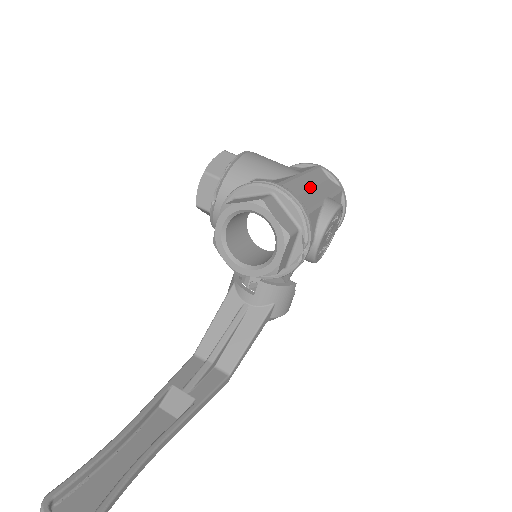
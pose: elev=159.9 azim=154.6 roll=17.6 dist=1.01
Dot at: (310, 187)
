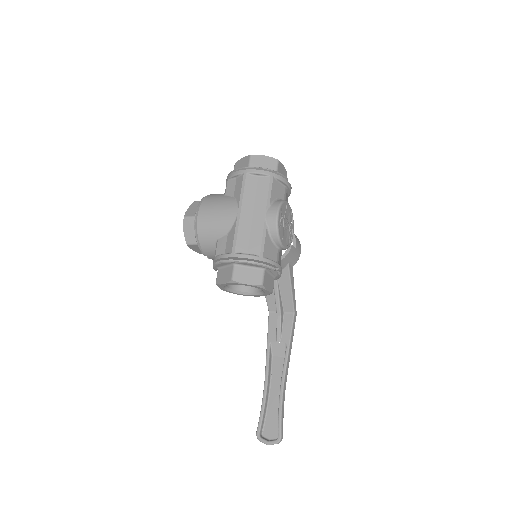
Dot at: (251, 218)
